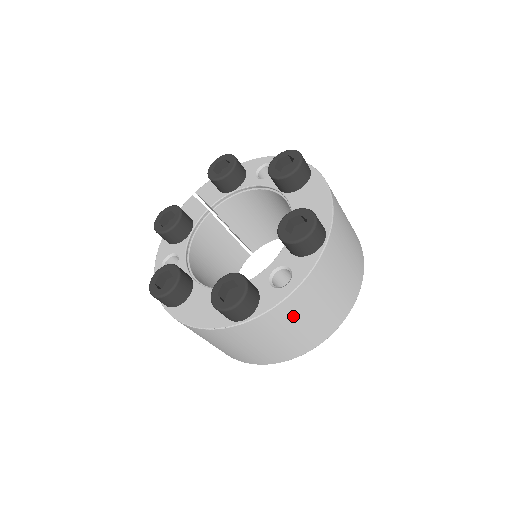
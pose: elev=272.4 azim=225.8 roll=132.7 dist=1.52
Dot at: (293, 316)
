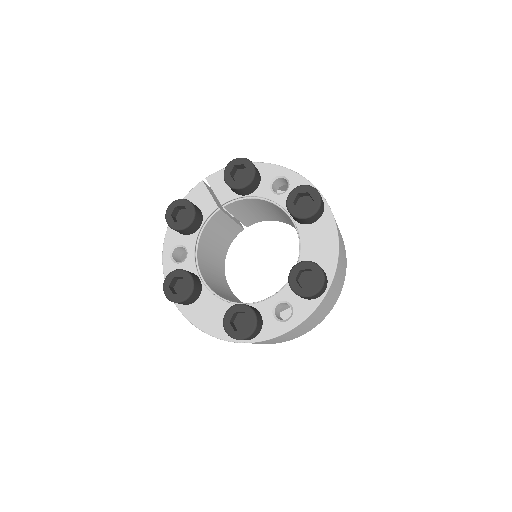
Dot at: (285, 336)
